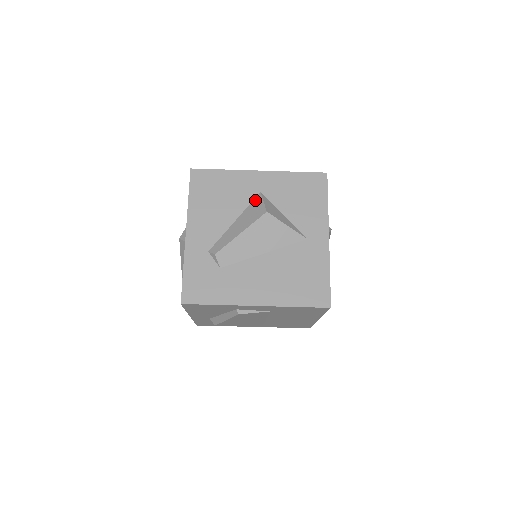
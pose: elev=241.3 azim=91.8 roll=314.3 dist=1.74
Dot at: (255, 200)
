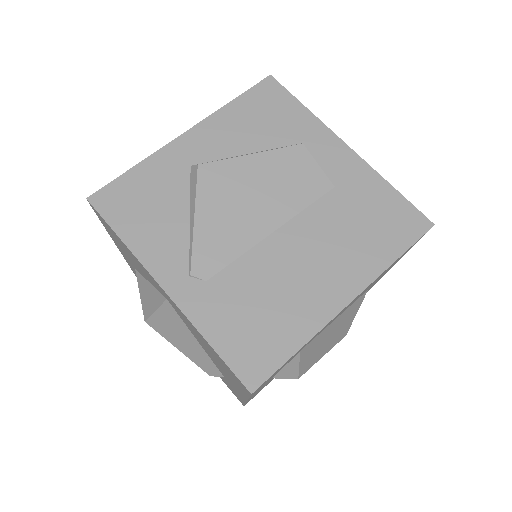
Dot at: occluded
